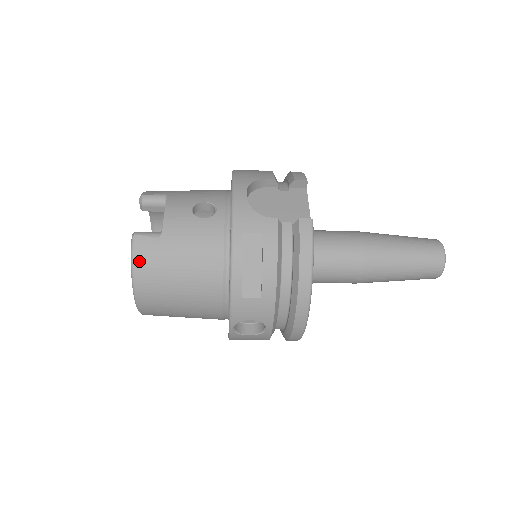
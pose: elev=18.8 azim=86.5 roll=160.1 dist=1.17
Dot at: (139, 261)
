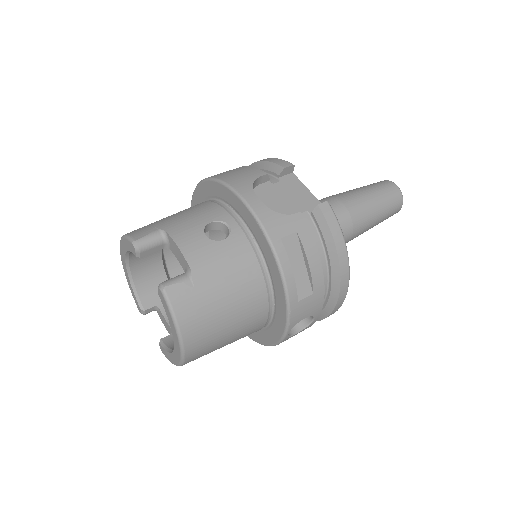
Dot at: (181, 313)
